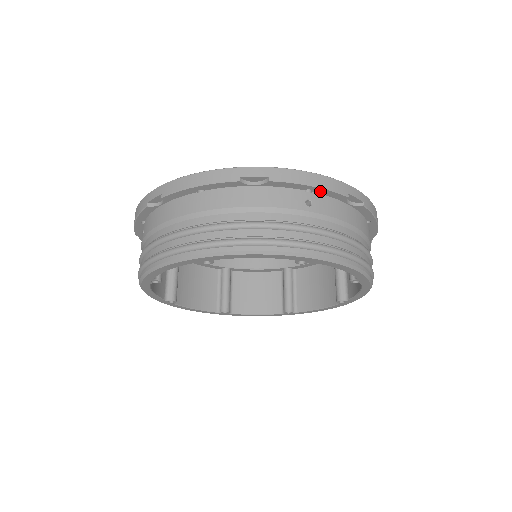
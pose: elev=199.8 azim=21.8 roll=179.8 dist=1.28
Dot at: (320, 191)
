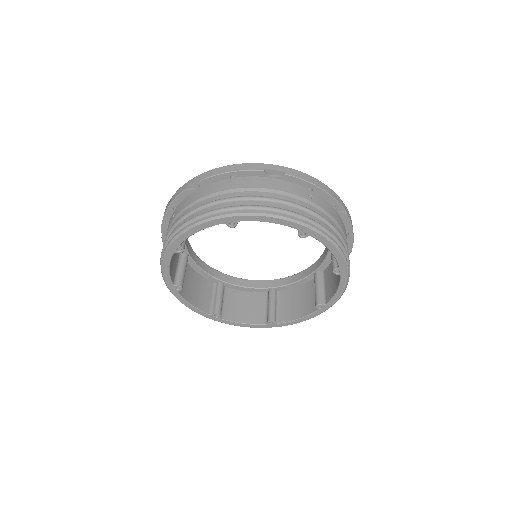
Dot at: (318, 191)
